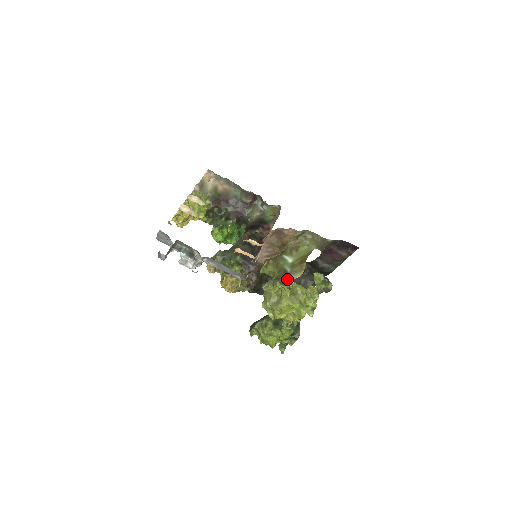
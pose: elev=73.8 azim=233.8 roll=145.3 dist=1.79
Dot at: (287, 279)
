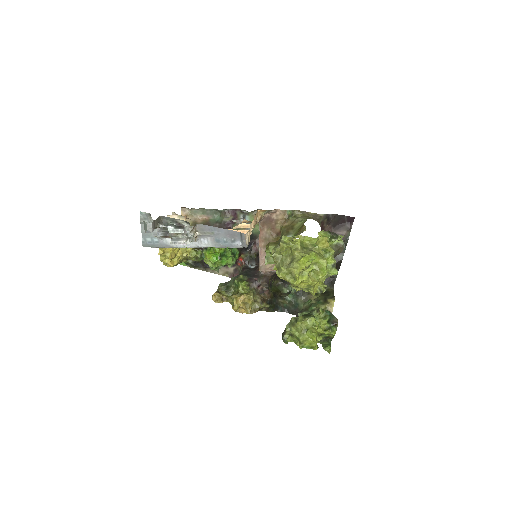
Dot at: occluded
